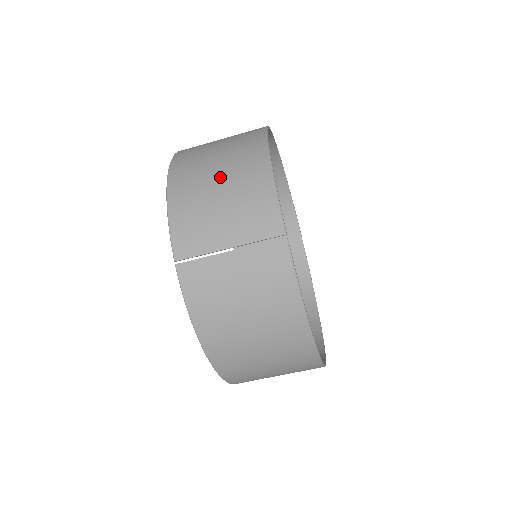
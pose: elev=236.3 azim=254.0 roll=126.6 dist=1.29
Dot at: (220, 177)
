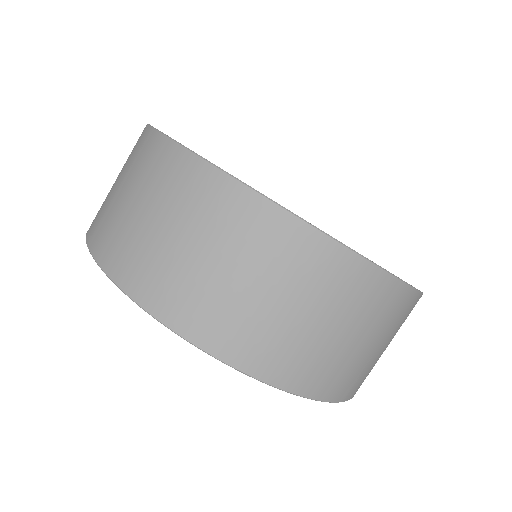
Dot at: occluded
